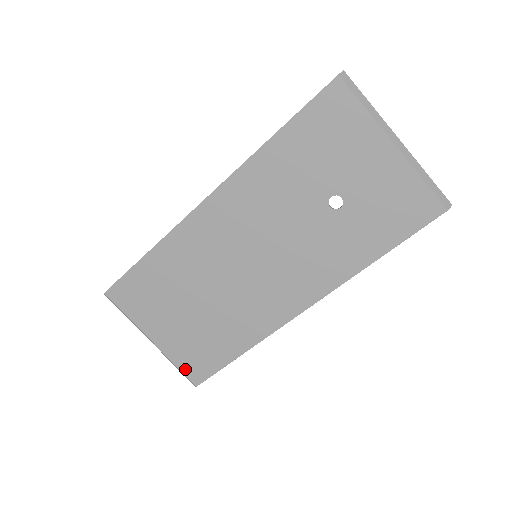
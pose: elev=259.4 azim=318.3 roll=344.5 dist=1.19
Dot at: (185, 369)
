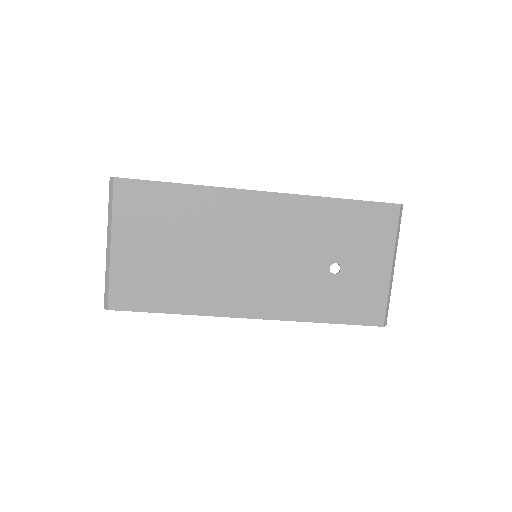
Dot at: (114, 289)
